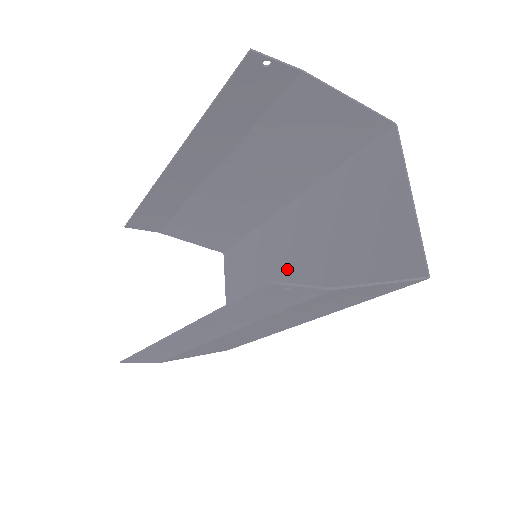
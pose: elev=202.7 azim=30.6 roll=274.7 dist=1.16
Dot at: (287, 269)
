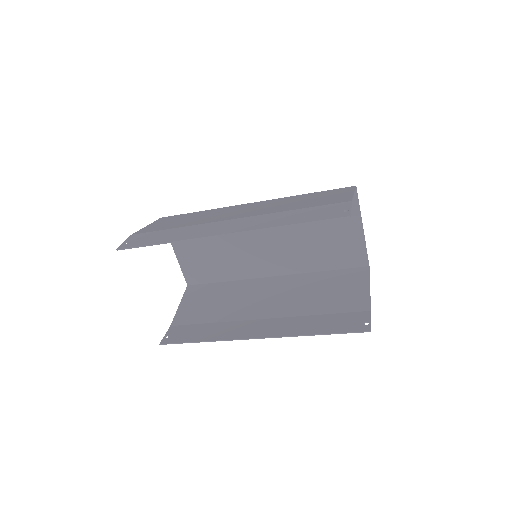
Dot at: (256, 245)
